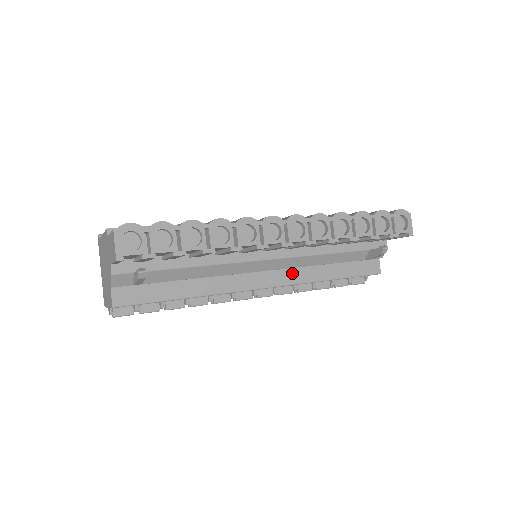
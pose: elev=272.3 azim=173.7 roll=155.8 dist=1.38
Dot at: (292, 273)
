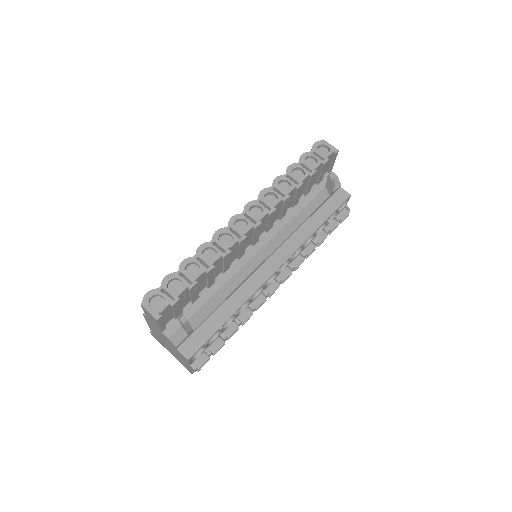
Dot at: (288, 245)
